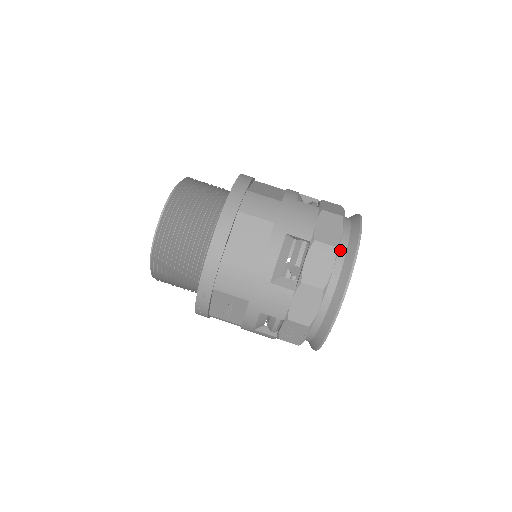
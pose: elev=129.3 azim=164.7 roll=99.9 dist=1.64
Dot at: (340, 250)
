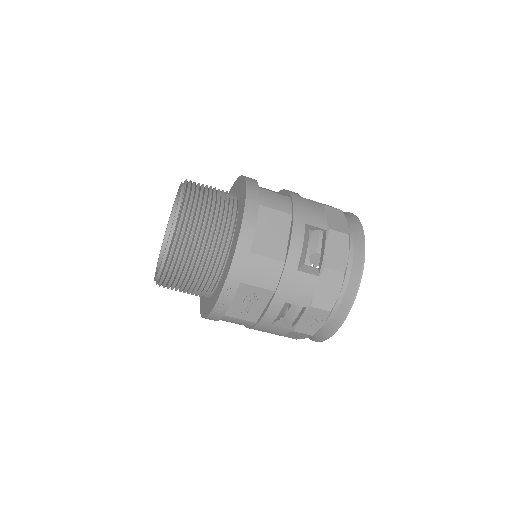
Dot at: occluded
